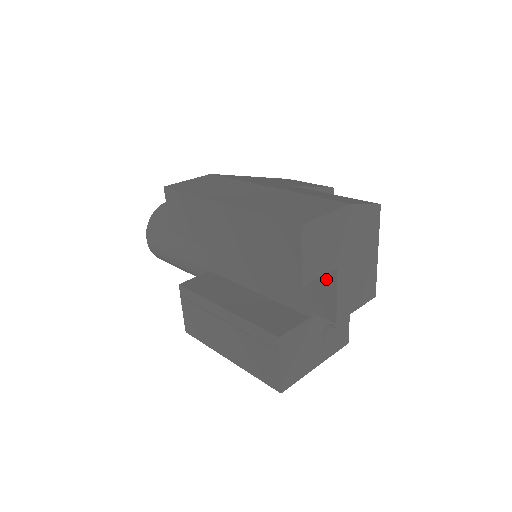
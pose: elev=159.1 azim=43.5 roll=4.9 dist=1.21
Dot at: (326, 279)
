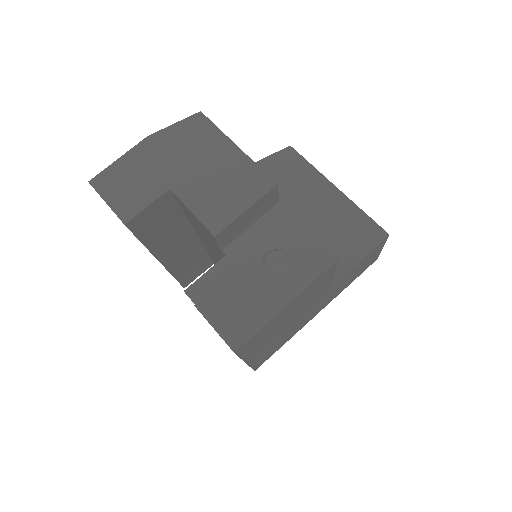
Dot at: (185, 208)
